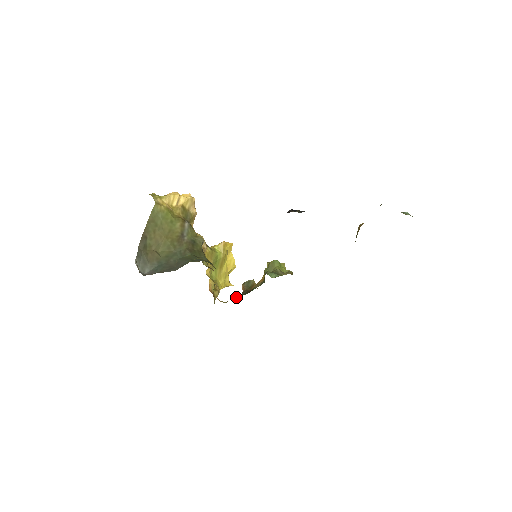
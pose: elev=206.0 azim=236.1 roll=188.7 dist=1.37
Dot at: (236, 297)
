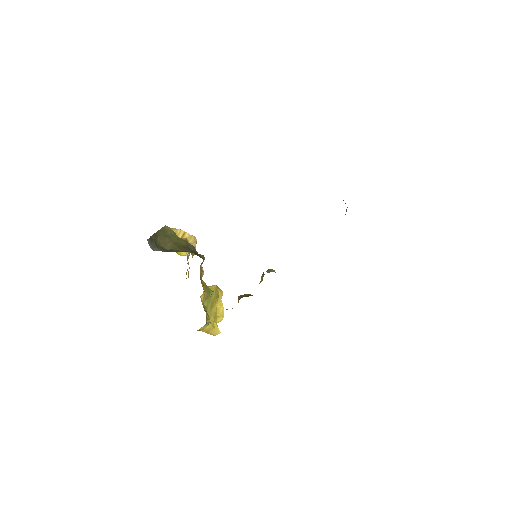
Dot at: occluded
